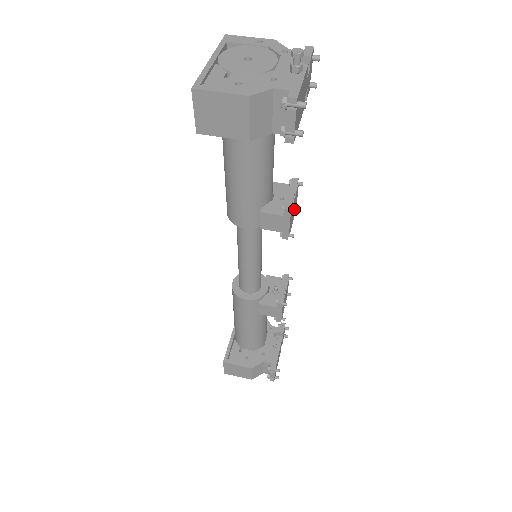
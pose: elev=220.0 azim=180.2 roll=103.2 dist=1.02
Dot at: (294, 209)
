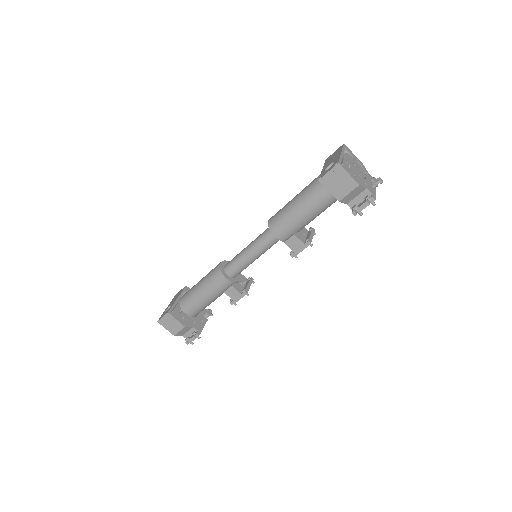
Dot at: (312, 244)
